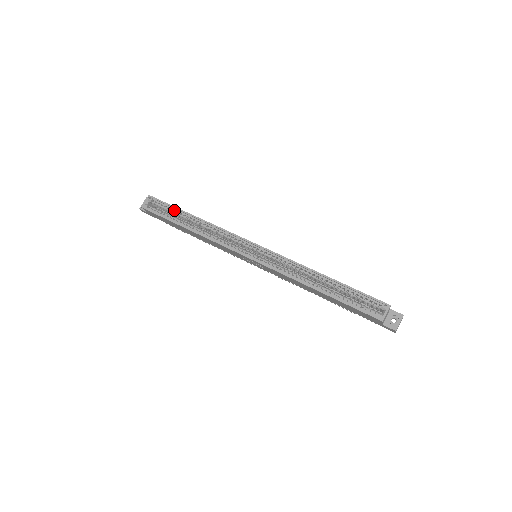
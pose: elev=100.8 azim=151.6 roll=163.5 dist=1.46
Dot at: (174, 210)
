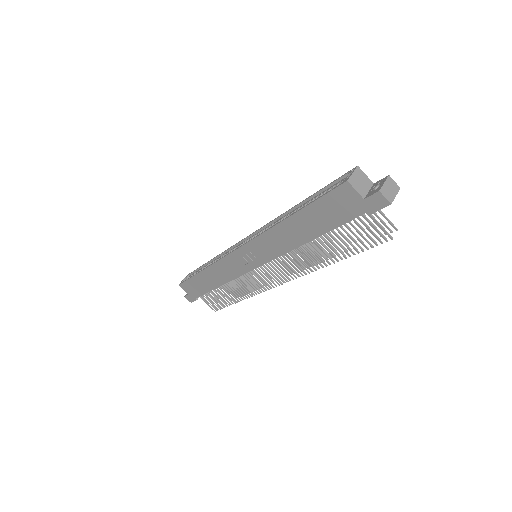
Dot at: (200, 270)
